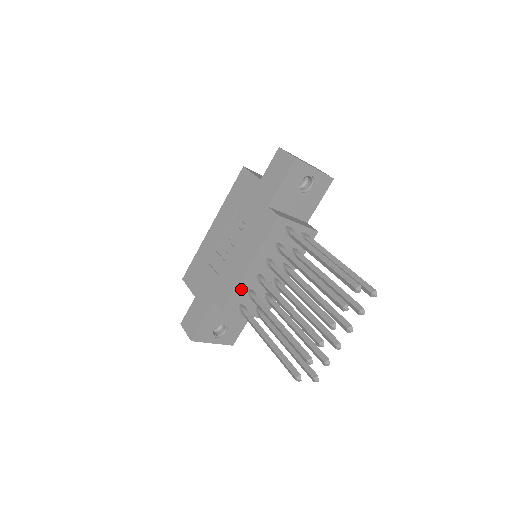
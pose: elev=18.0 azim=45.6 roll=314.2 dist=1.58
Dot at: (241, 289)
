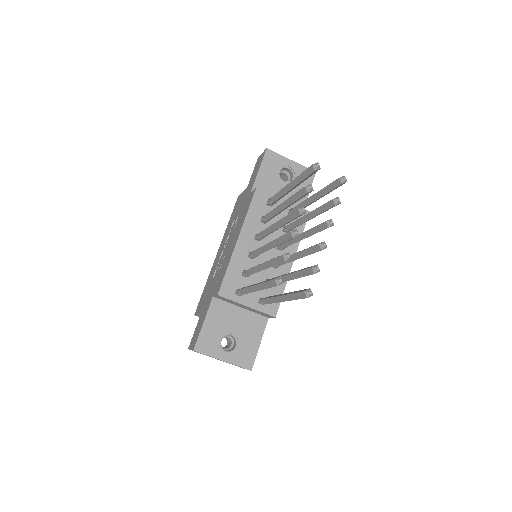
Dot at: (234, 268)
